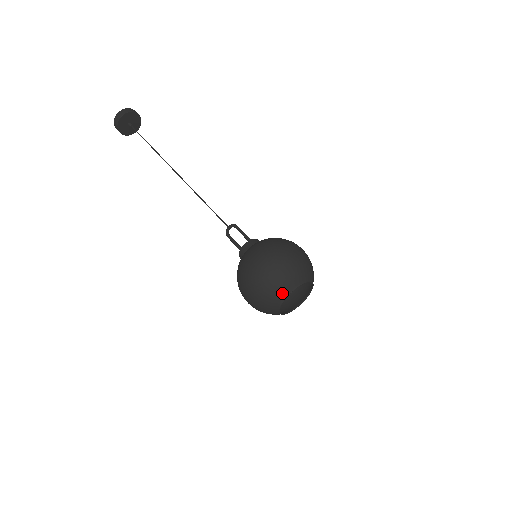
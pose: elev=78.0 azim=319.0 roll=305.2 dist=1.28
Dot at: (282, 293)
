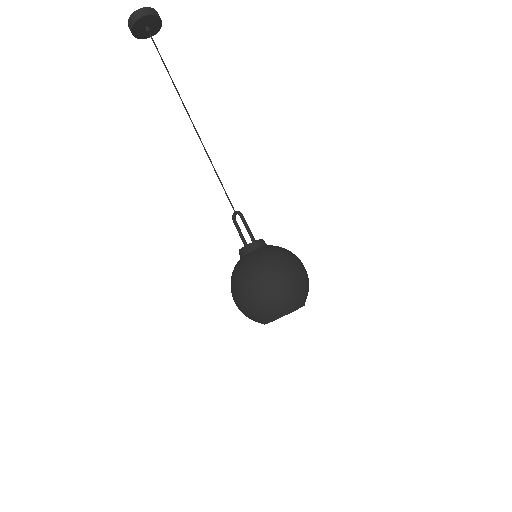
Dot at: (262, 321)
